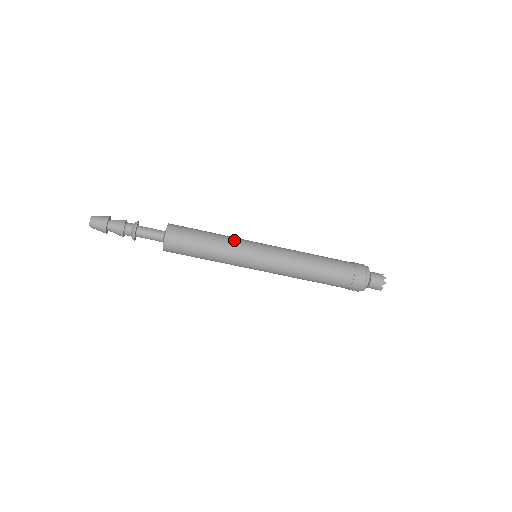
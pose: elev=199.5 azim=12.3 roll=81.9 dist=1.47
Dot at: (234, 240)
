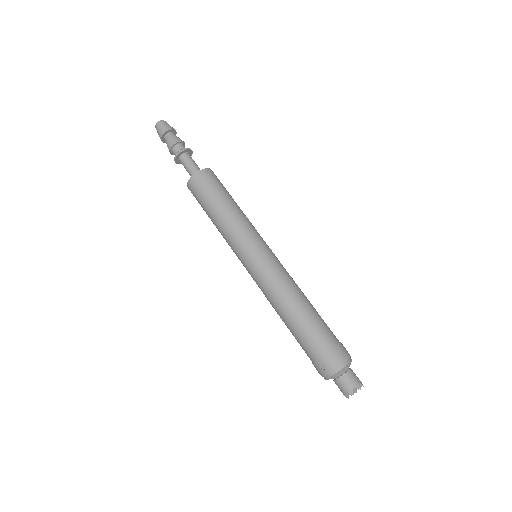
Dot at: occluded
